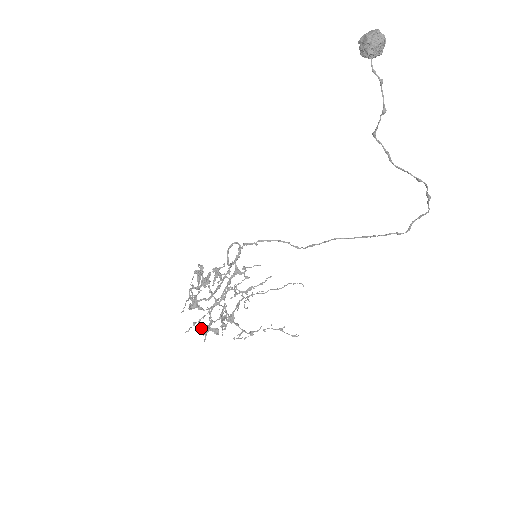
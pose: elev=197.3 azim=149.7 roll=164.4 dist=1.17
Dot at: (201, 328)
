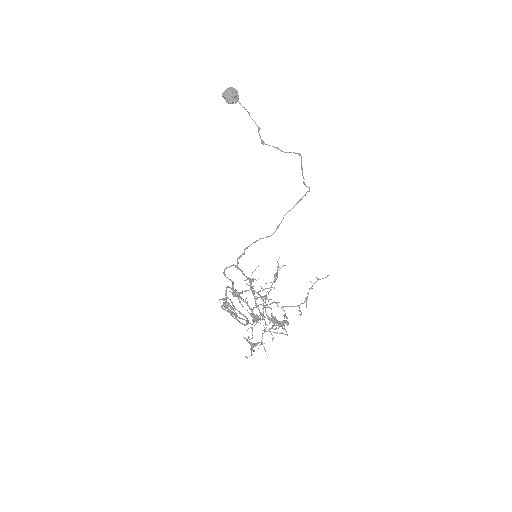
Dot at: occluded
